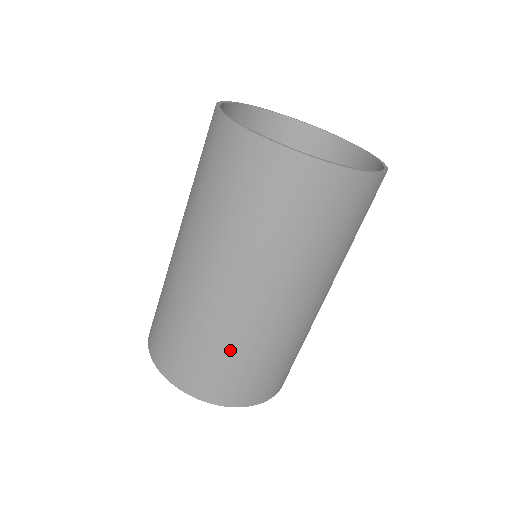
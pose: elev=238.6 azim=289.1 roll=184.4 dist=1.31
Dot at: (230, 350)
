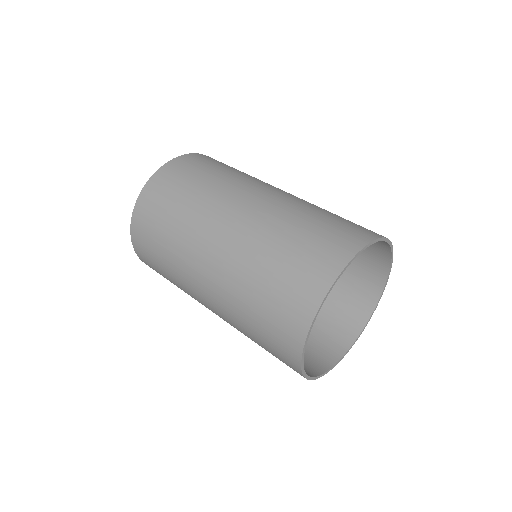
Dot at: occluded
